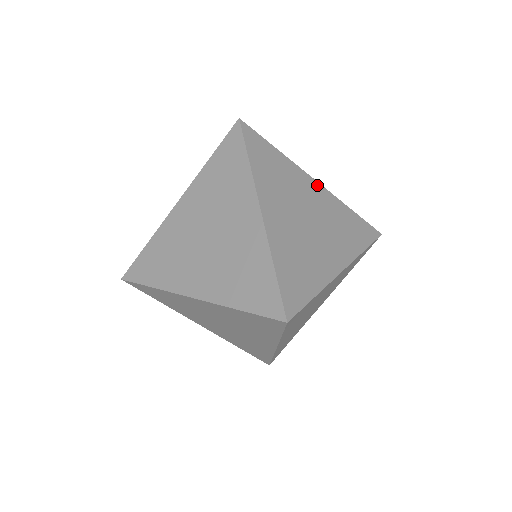
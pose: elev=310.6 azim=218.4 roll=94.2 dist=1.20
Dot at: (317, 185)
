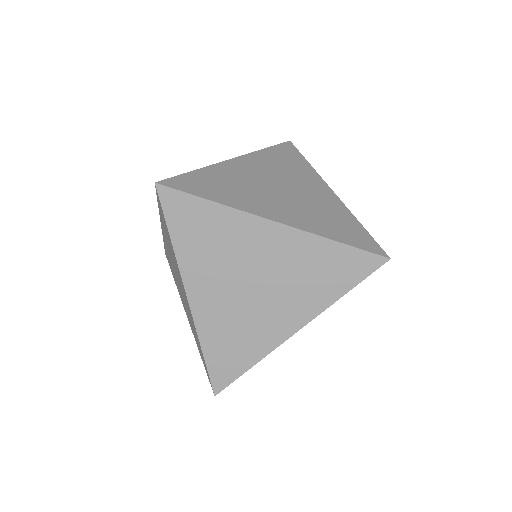
Dot at: (330, 192)
